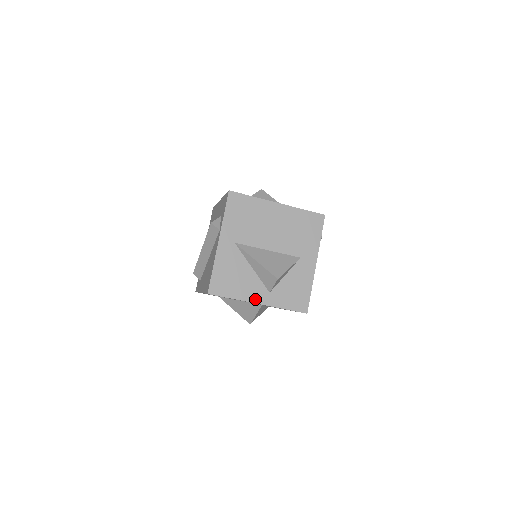
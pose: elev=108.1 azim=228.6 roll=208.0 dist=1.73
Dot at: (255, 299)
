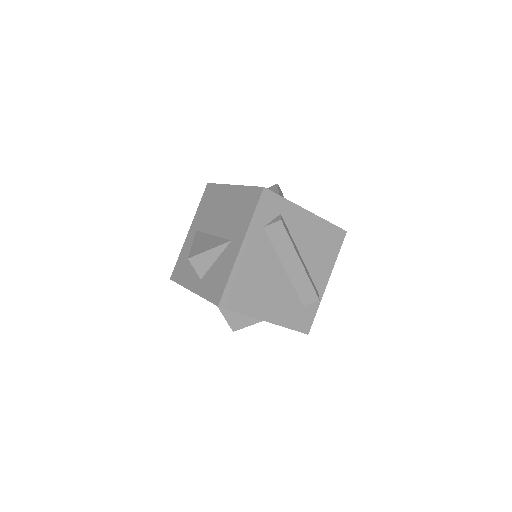
Dot at: (191, 286)
